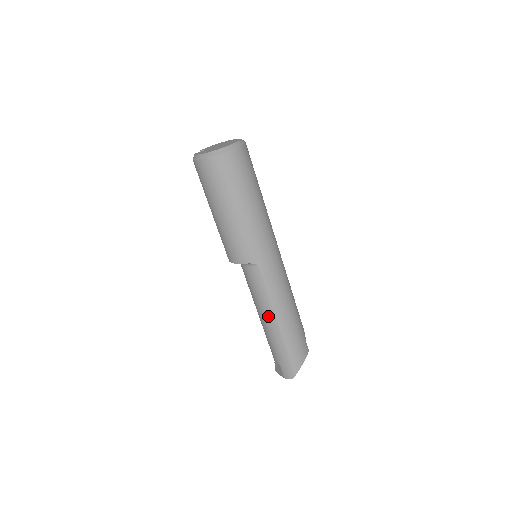
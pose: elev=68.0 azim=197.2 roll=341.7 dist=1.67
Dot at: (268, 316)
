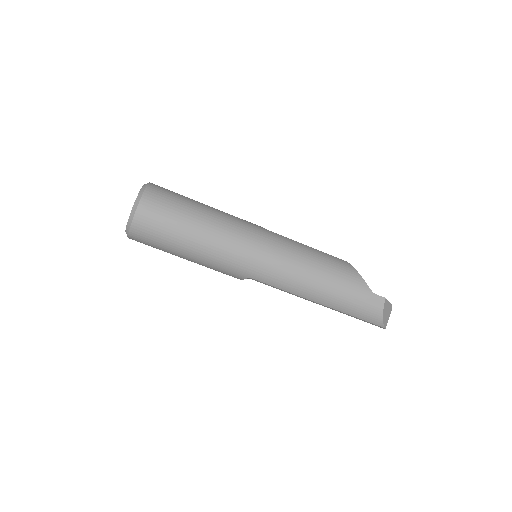
Dot at: occluded
